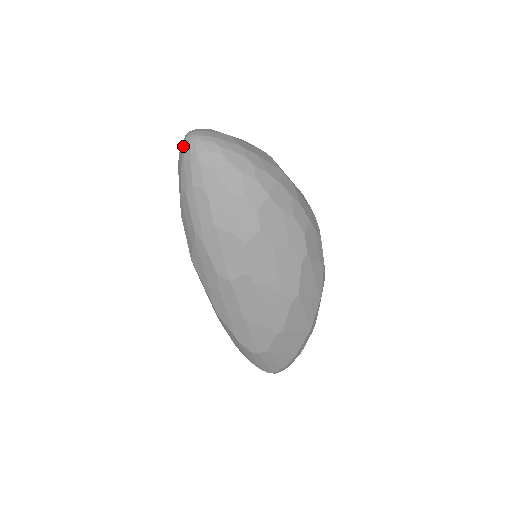
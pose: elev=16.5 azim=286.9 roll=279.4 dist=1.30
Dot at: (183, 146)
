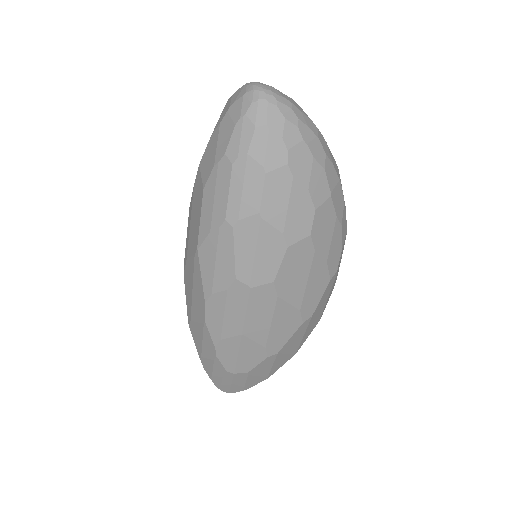
Dot at: (245, 99)
